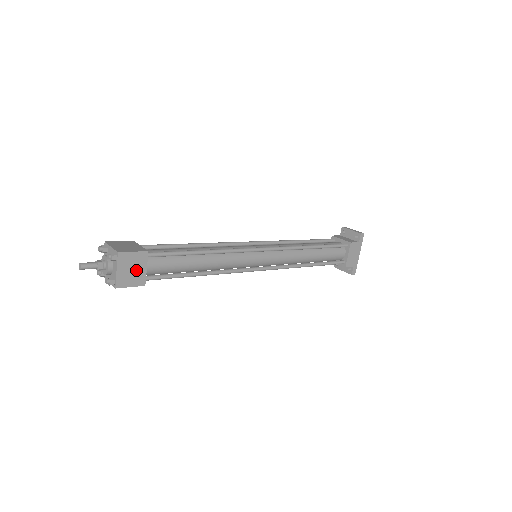
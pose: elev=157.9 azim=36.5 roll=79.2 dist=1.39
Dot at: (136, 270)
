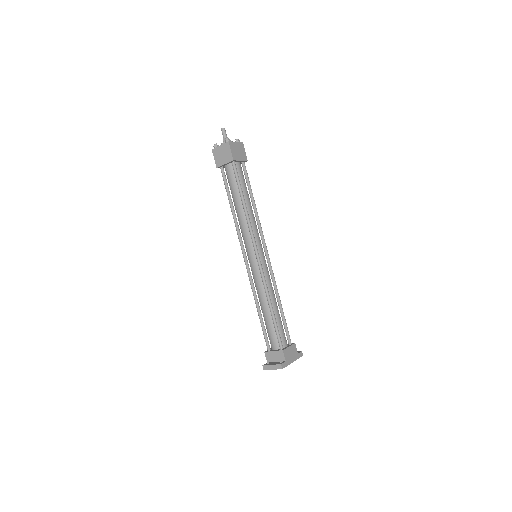
Dot at: (238, 154)
